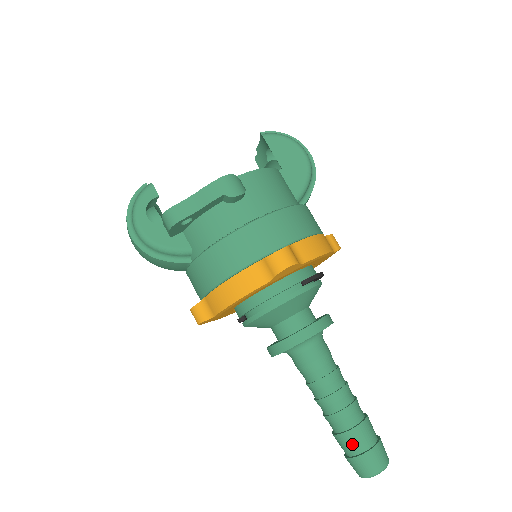
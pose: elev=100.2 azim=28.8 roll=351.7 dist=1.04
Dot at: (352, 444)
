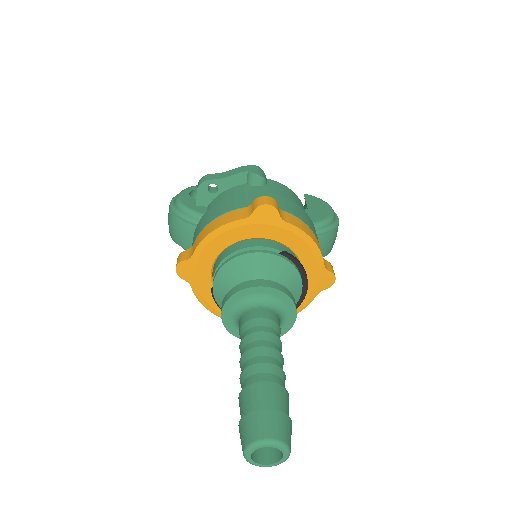
Dot at: (252, 399)
